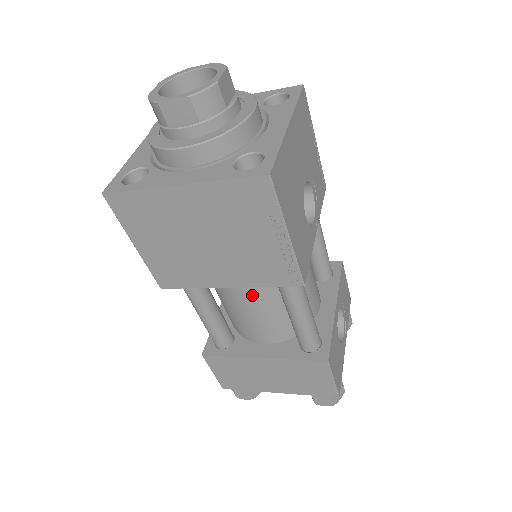
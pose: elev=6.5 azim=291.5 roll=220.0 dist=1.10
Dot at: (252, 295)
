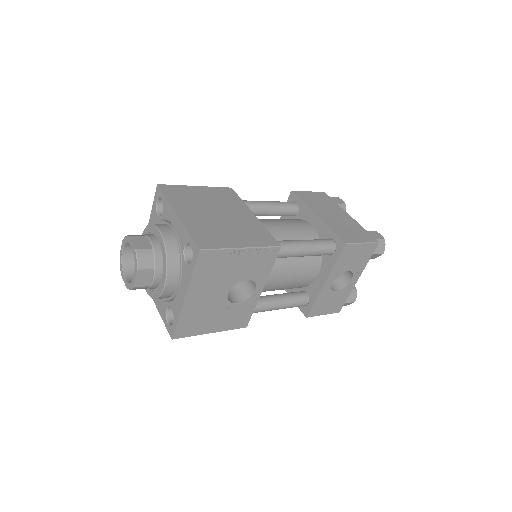
Dot at: occluded
